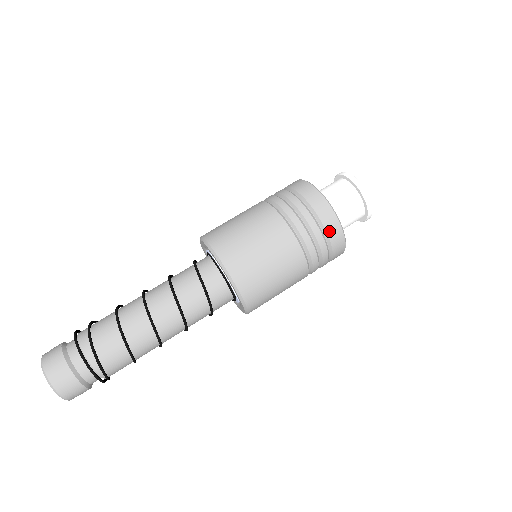
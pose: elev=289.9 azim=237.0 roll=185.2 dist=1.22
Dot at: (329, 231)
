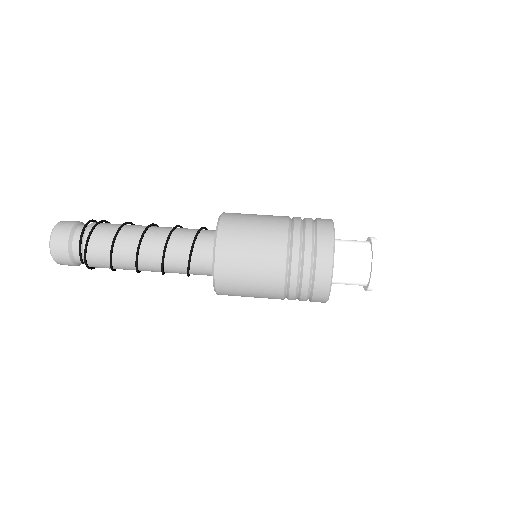
Dot at: (320, 242)
